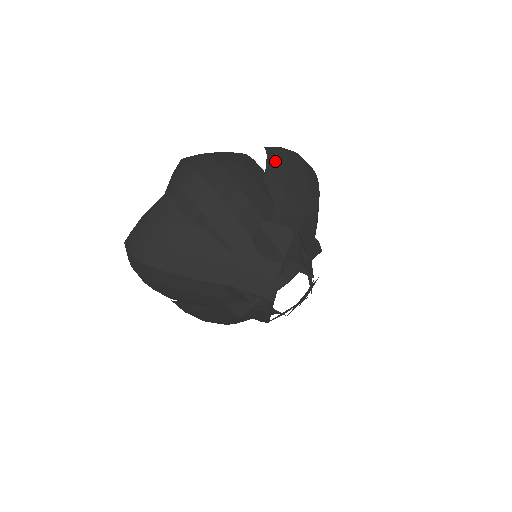
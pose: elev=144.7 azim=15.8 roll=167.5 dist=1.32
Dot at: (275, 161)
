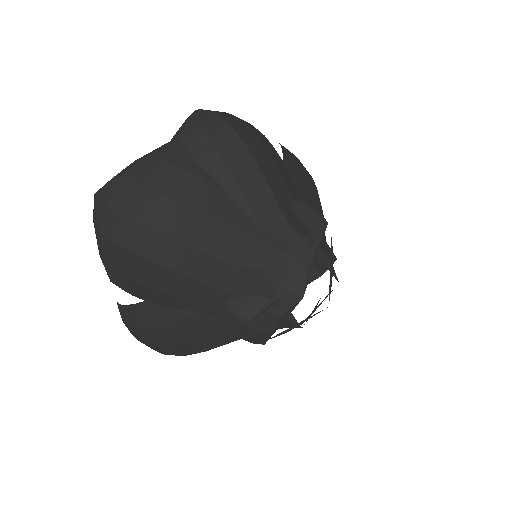
Dot at: (289, 153)
